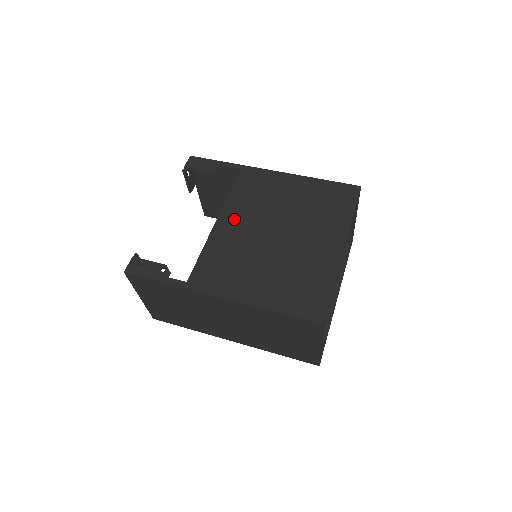
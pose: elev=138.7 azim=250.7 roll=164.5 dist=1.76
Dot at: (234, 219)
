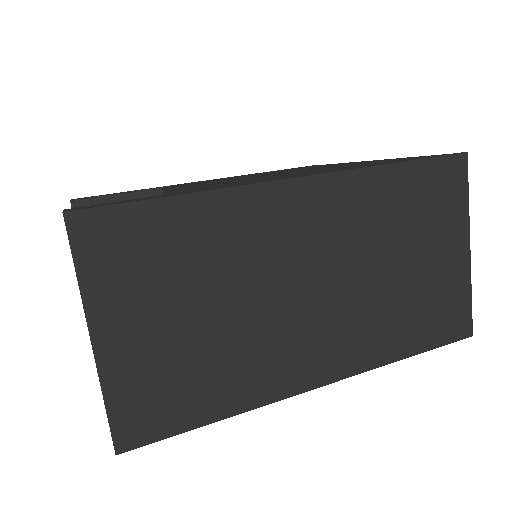
Dot at: (209, 183)
